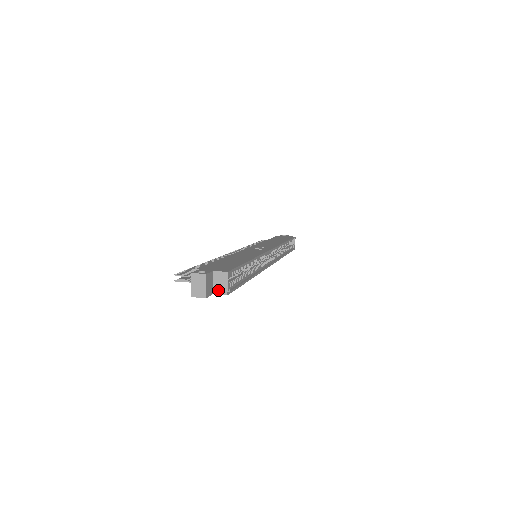
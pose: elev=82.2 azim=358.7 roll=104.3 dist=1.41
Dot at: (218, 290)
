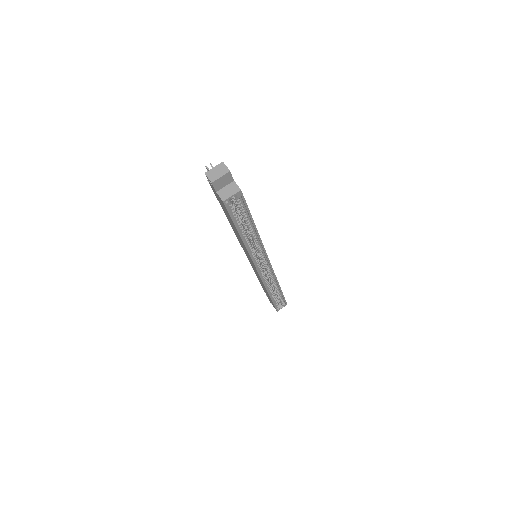
Dot at: (222, 193)
